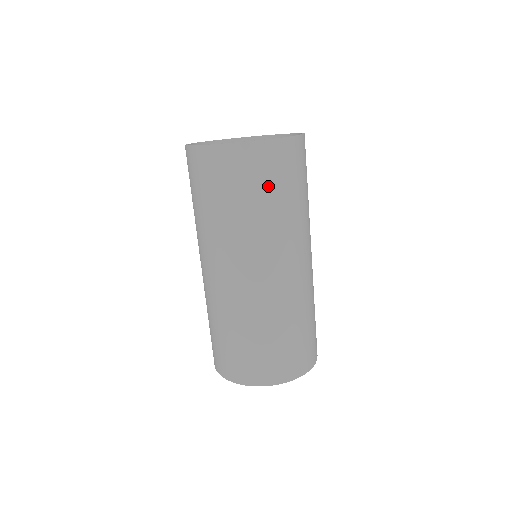
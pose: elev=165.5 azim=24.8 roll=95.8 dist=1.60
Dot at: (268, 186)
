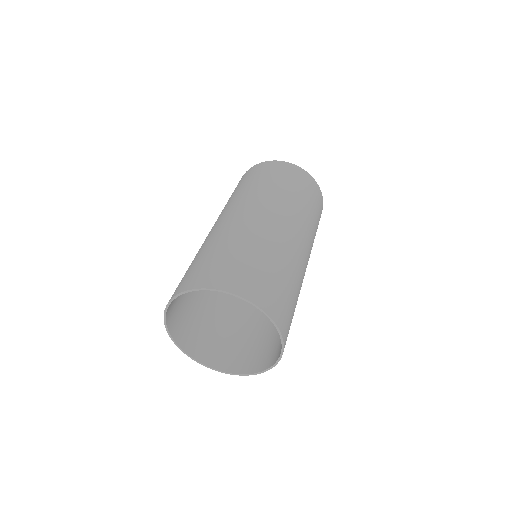
Dot at: (316, 207)
